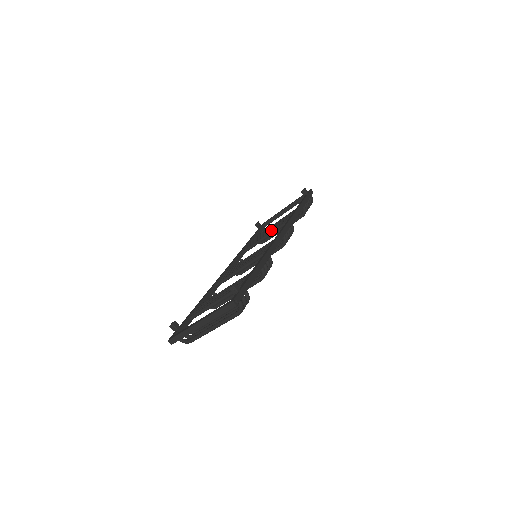
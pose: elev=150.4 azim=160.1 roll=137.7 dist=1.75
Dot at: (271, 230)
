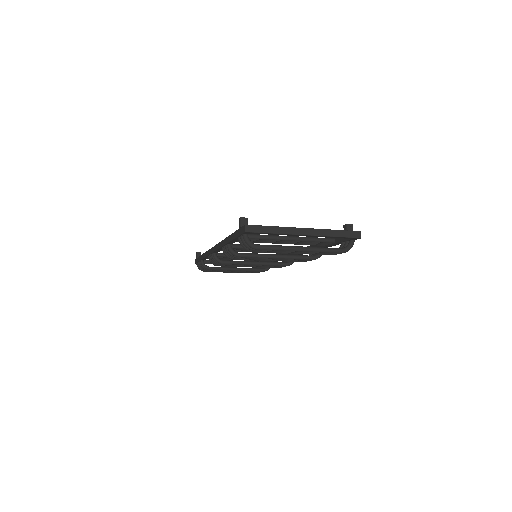
Dot at: occluded
